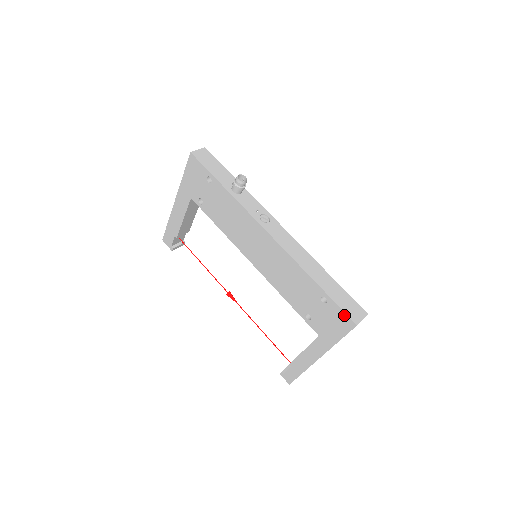
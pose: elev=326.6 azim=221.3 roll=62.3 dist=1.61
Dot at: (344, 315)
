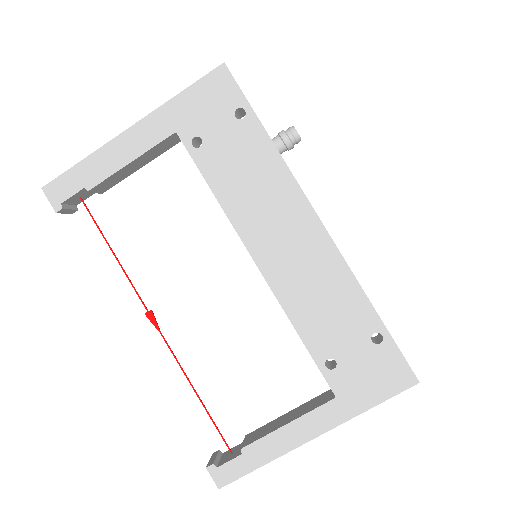
Dot at: (404, 365)
